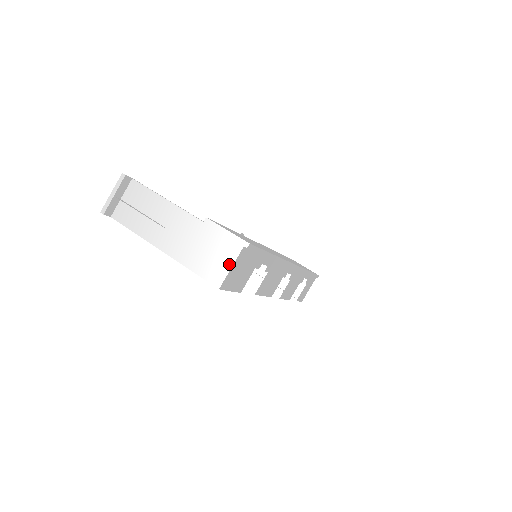
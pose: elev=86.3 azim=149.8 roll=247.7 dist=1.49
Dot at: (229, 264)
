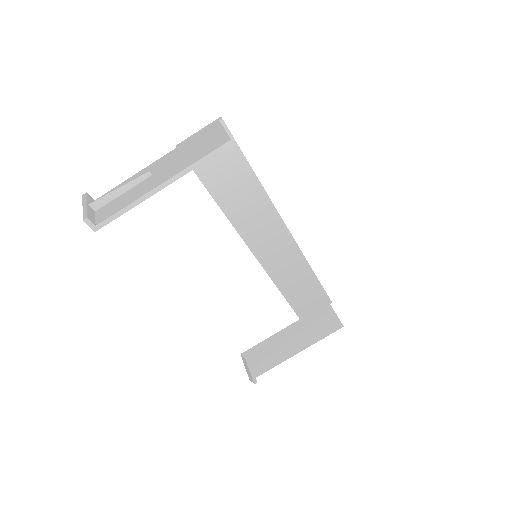
Dot at: (221, 131)
